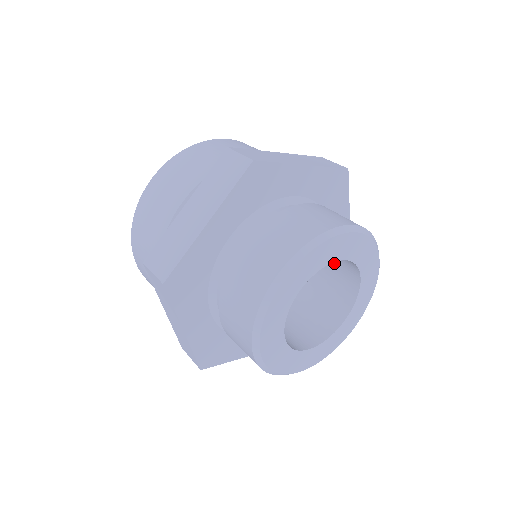
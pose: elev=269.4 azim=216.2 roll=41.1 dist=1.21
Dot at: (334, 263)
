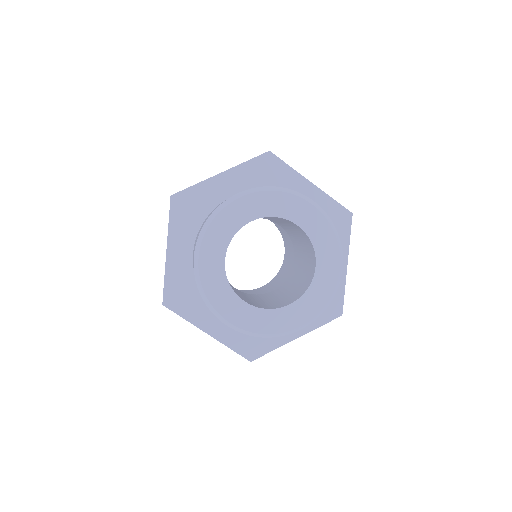
Dot at: (307, 265)
